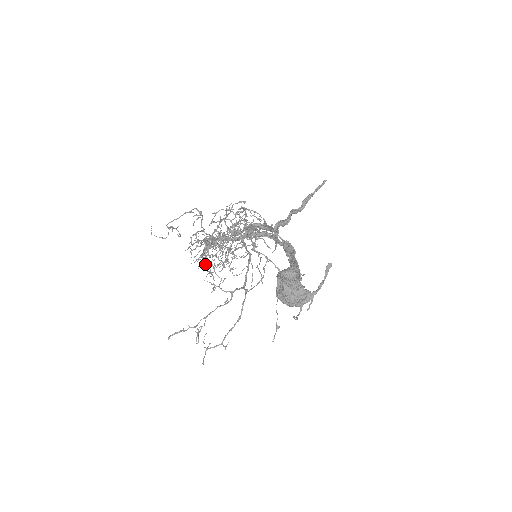
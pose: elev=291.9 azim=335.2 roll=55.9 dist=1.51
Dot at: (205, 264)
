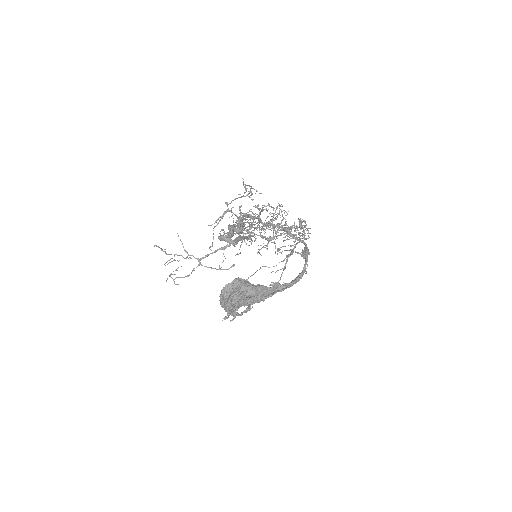
Dot at: occluded
